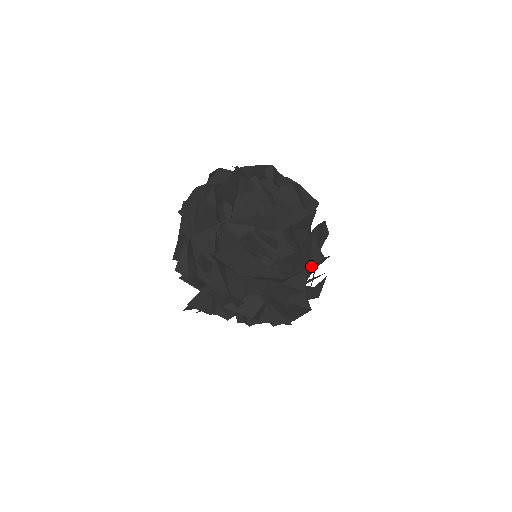
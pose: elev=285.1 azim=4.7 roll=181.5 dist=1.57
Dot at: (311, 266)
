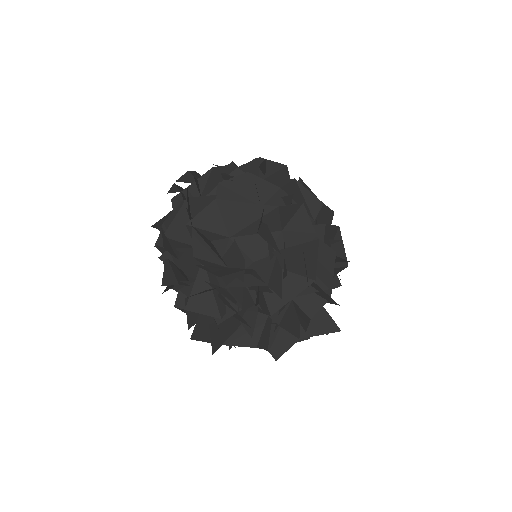
Dot at: (313, 218)
